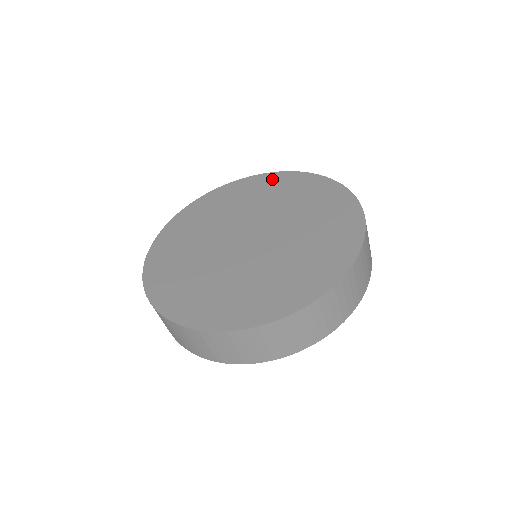
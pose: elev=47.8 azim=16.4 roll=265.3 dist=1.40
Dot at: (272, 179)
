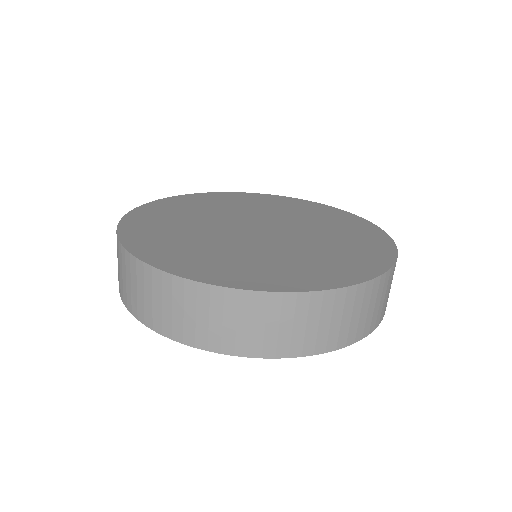
Dot at: (242, 196)
